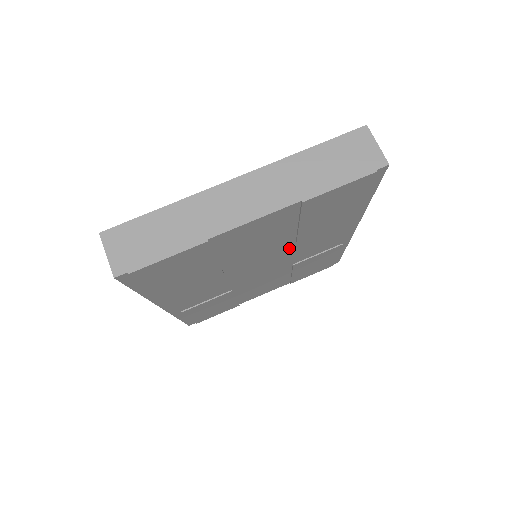
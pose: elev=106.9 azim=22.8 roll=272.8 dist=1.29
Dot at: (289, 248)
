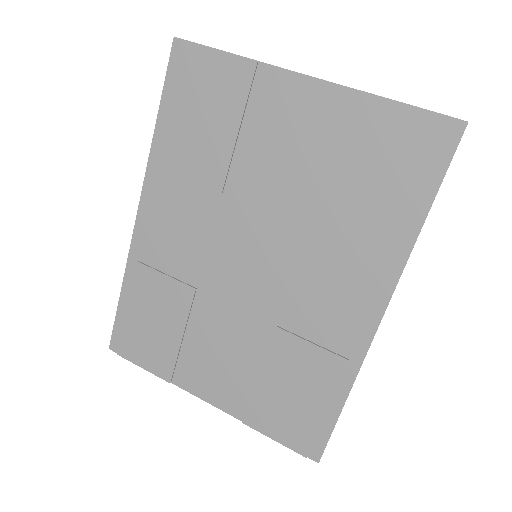
Dot at: (296, 242)
